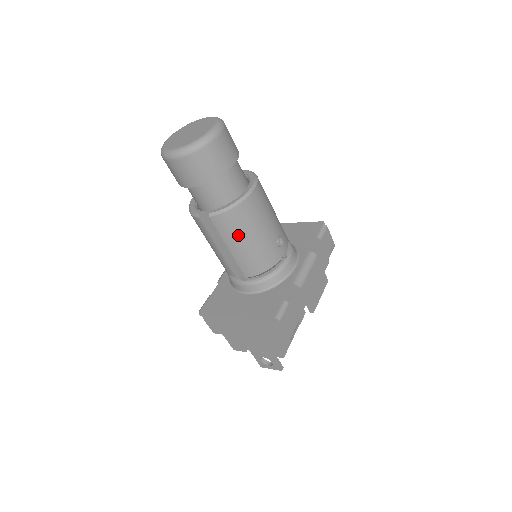
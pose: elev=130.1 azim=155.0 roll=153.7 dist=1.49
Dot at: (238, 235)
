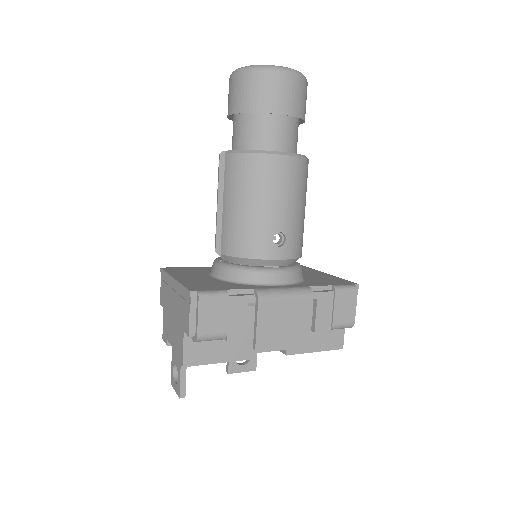
Dot at: (238, 190)
